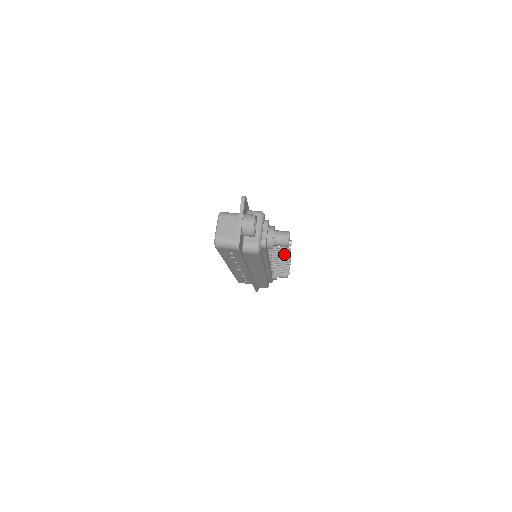
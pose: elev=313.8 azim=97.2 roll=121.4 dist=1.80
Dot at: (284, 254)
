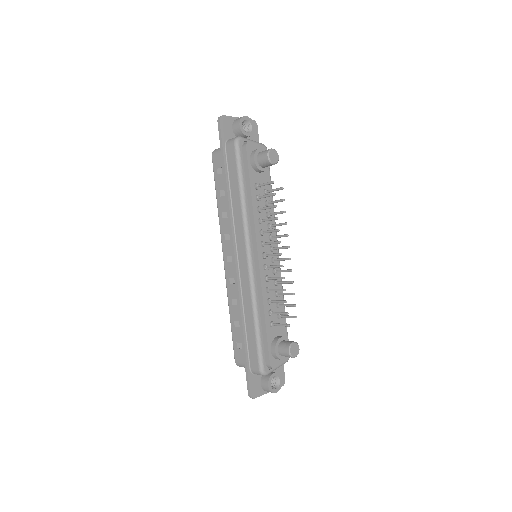
Dot at: (272, 206)
